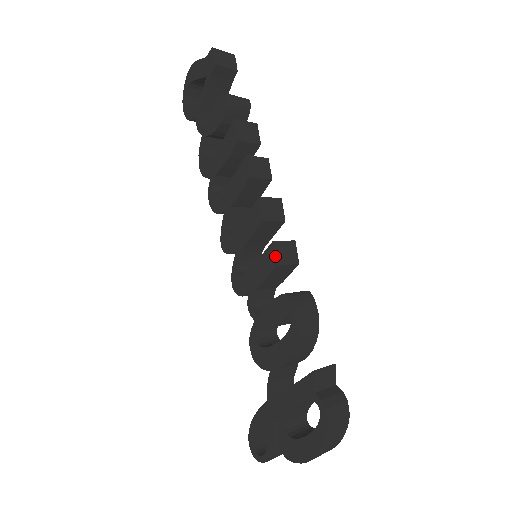
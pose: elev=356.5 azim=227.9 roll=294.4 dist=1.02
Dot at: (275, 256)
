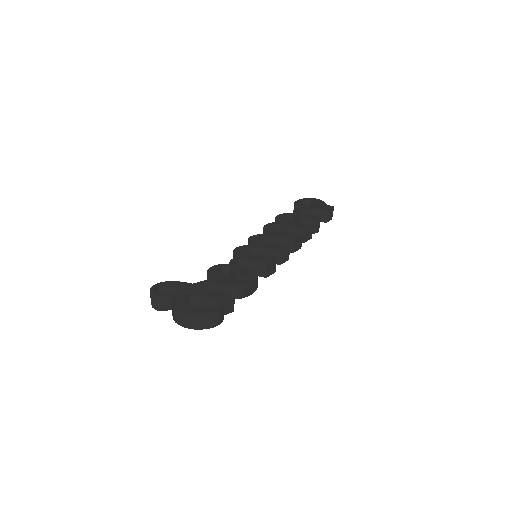
Dot at: (271, 262)
